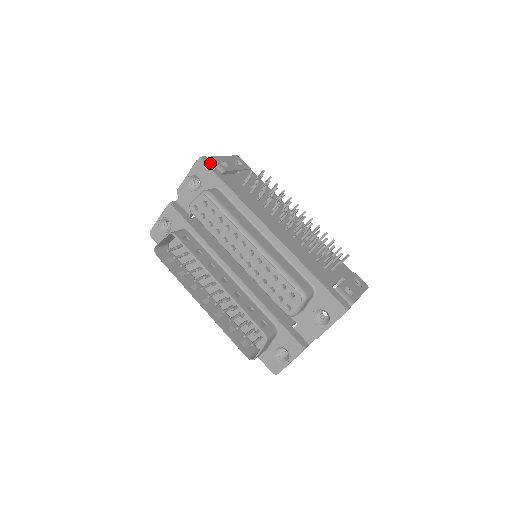
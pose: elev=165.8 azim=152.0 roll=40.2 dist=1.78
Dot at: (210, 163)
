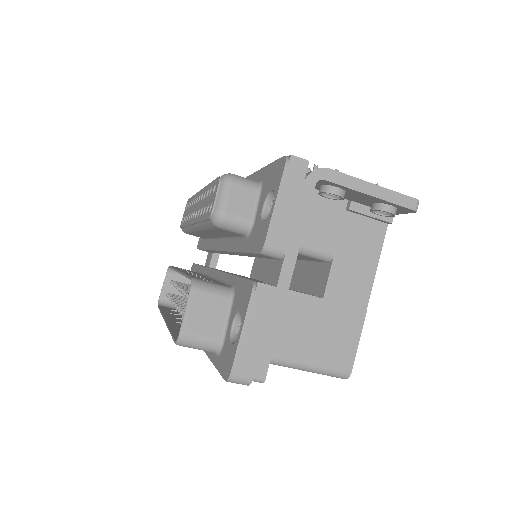
Dot at: occluded
